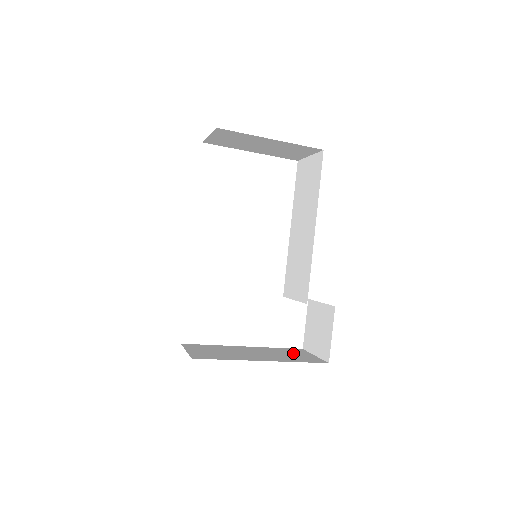
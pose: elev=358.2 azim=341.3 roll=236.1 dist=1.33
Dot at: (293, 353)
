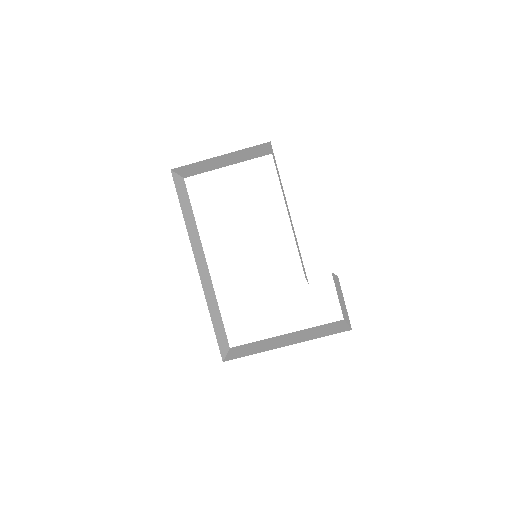
Dot at: (327, 328)
